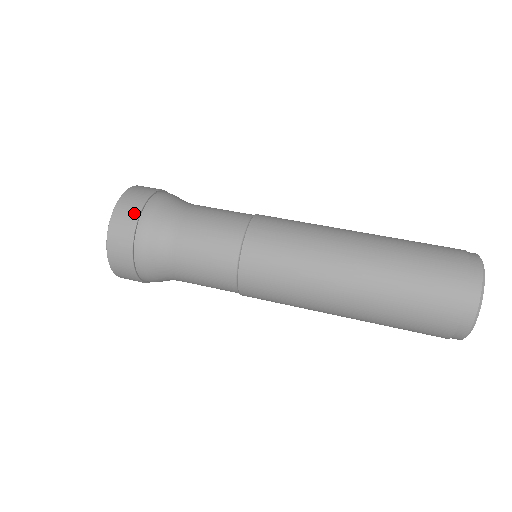
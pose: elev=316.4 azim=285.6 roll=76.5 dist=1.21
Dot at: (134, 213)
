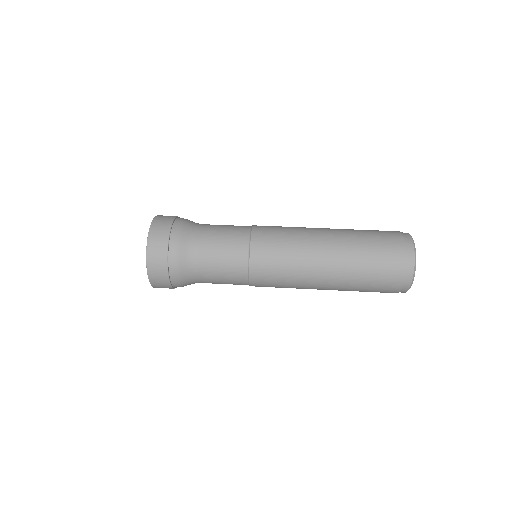
Dot at: (170, 219)
